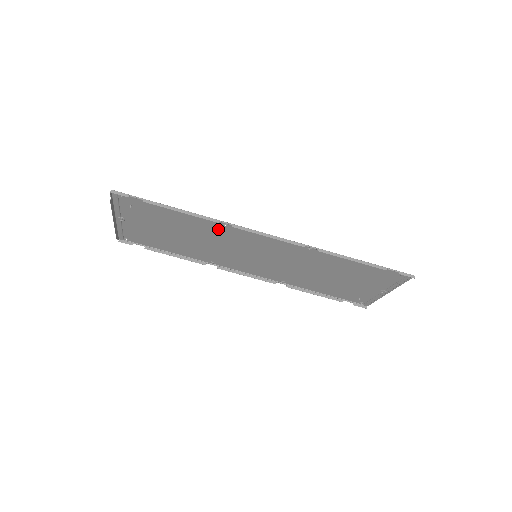
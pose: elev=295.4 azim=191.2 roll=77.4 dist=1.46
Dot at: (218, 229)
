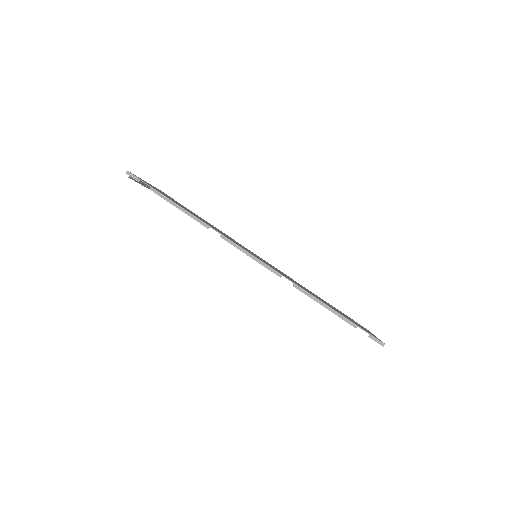
Dot at: occluded
